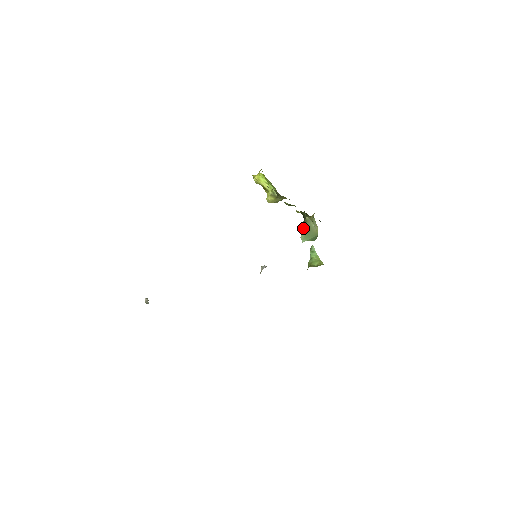
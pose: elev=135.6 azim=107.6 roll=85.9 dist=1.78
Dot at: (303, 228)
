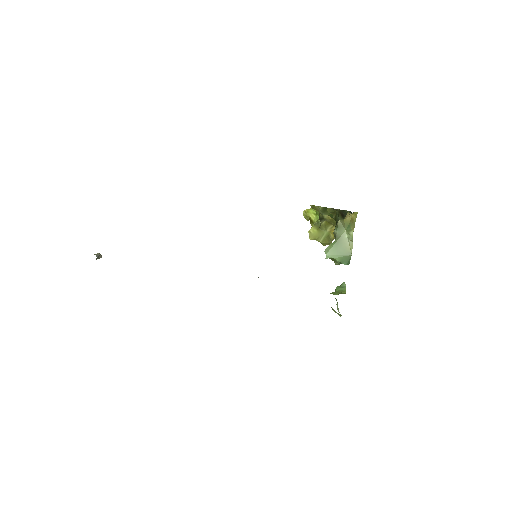
Dot at: occluded
